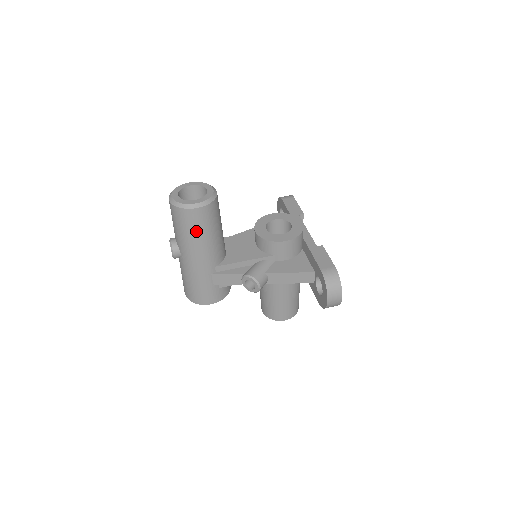
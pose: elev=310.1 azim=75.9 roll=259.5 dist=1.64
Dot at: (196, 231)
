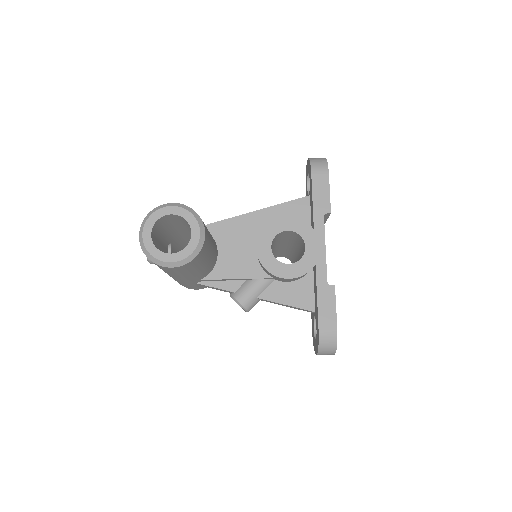
Dot at: (173, 273)
